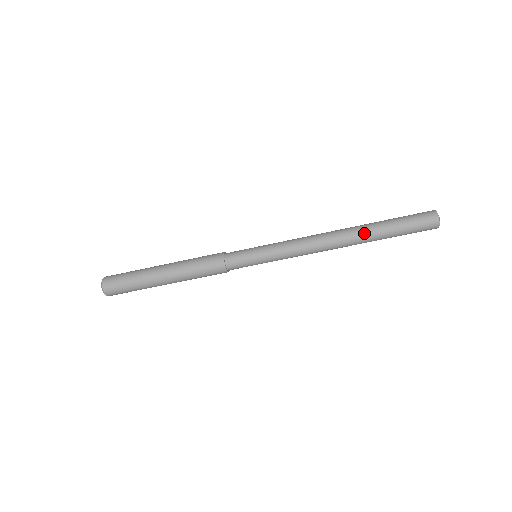
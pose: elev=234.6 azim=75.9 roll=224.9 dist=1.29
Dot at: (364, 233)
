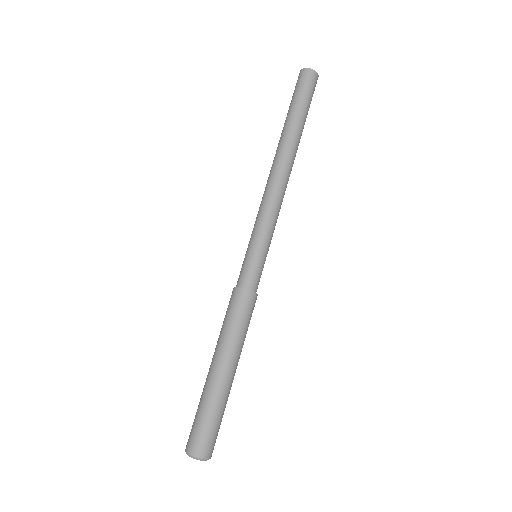
Dot at: (288, 137)
